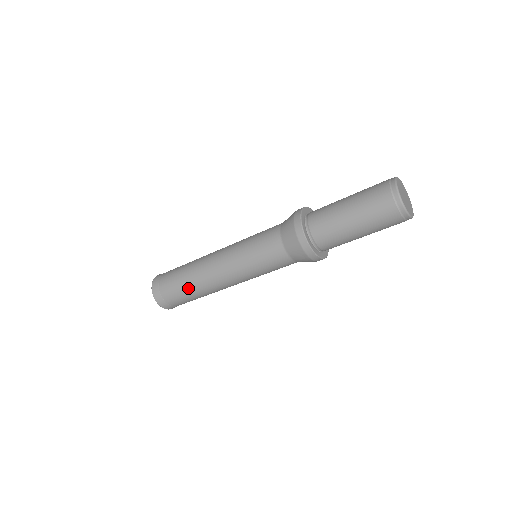
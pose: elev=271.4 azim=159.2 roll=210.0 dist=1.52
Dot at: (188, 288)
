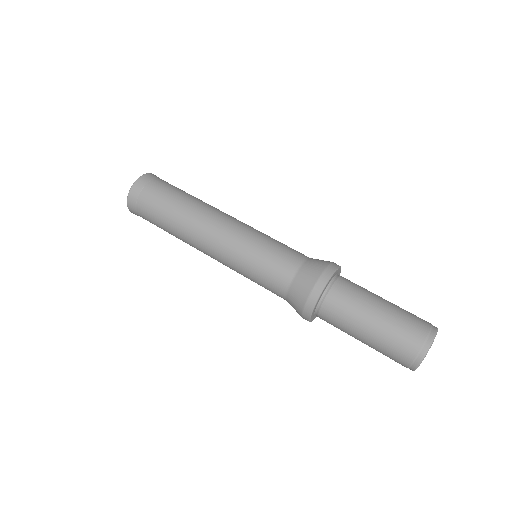
Dot at: (180, 202)
